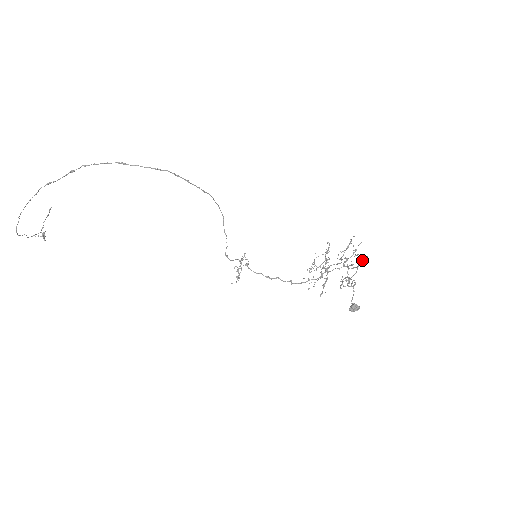
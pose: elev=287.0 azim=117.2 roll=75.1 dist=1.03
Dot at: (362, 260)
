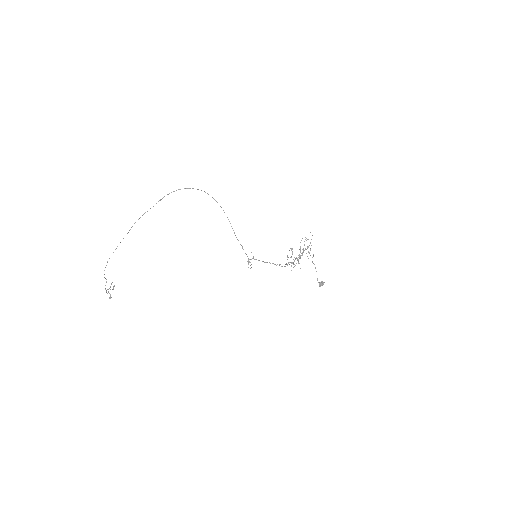
Dot at: occluded
